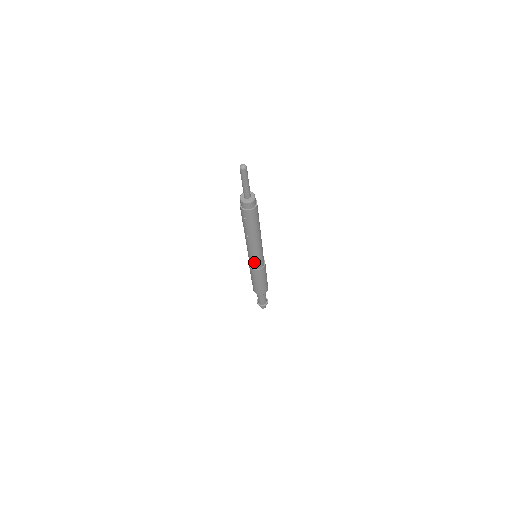
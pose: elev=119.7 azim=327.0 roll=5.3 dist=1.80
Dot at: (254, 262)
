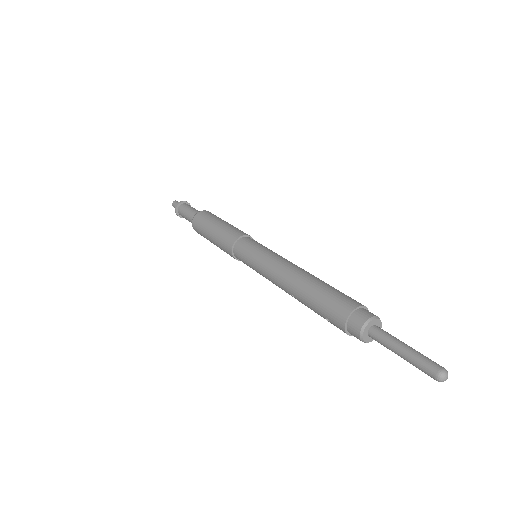
Dot at: (249, 266)
